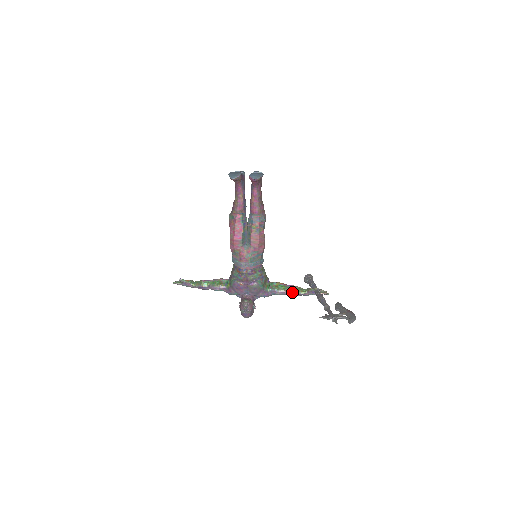
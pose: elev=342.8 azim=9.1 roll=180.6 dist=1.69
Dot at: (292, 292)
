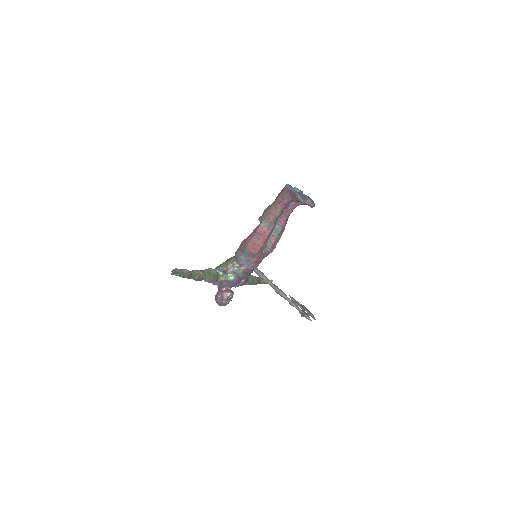
Dot at: (256, 283)
